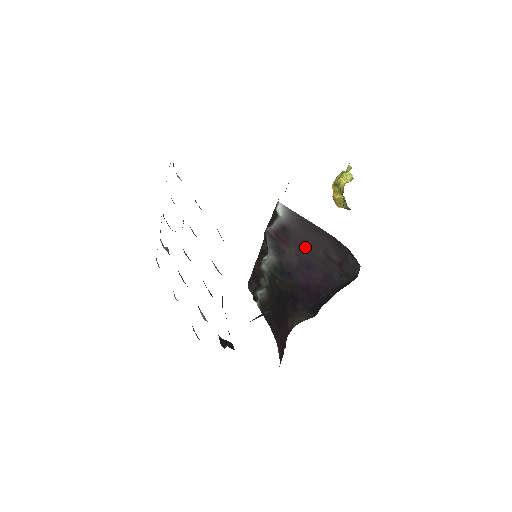
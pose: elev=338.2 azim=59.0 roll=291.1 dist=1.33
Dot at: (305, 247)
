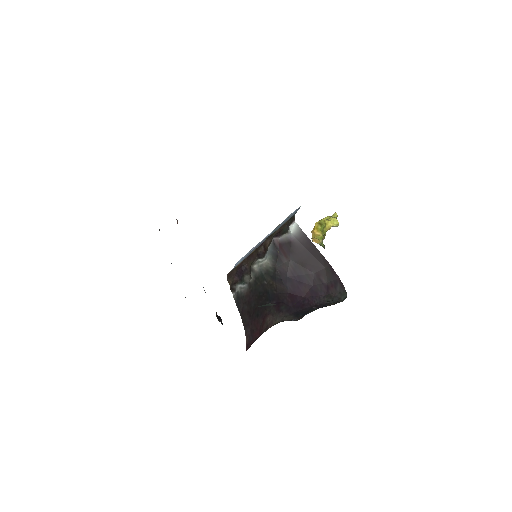
Dot at: (302, 264)
